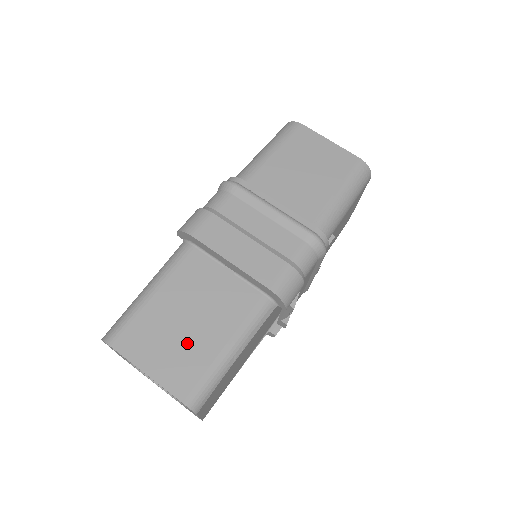
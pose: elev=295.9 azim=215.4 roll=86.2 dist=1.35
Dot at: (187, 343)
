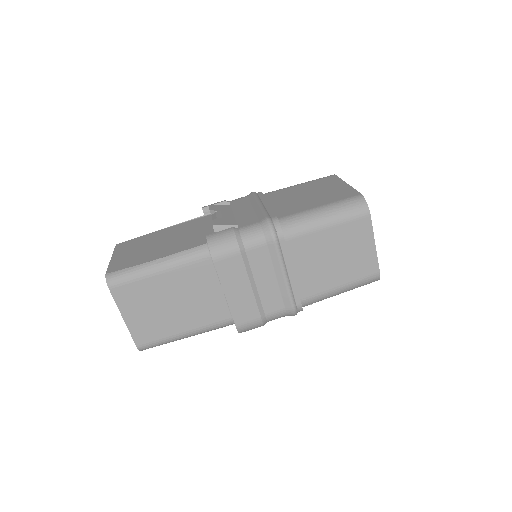
Dot at: (161, 317)
